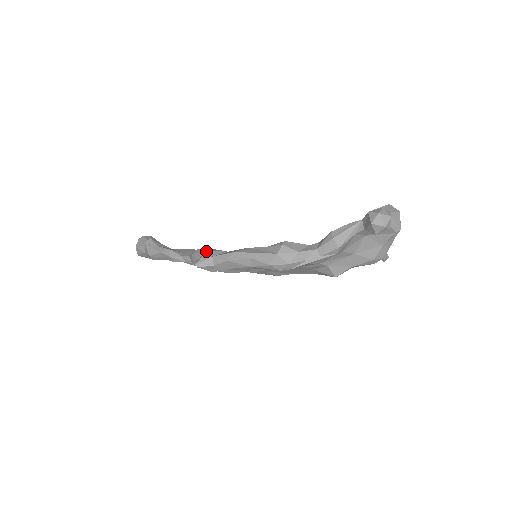
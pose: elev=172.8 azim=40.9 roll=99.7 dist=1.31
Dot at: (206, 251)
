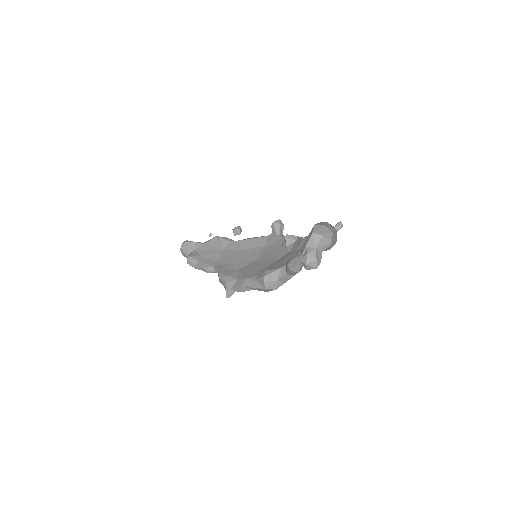
Dot at: (225, 284)
